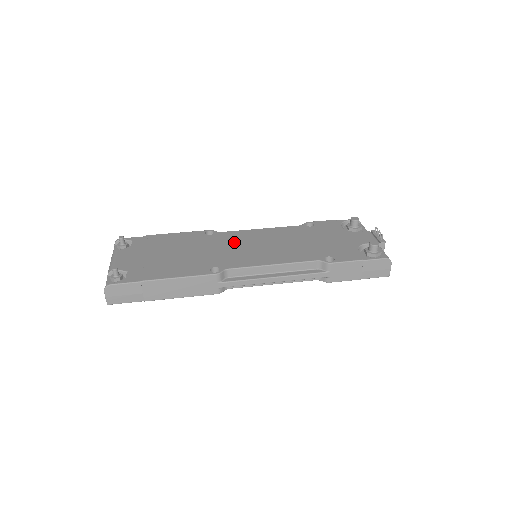
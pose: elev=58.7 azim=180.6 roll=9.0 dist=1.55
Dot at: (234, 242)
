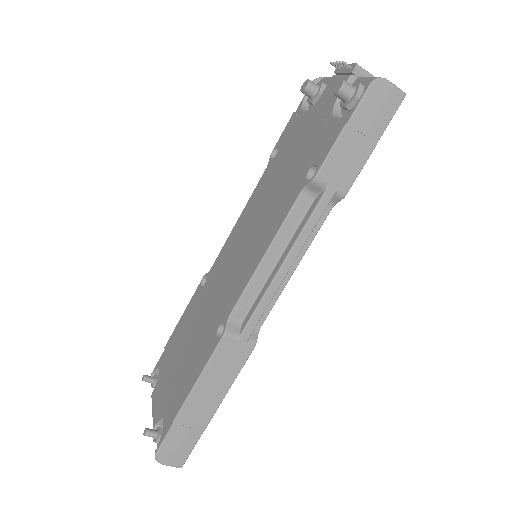
Dot at: (223, 269)
